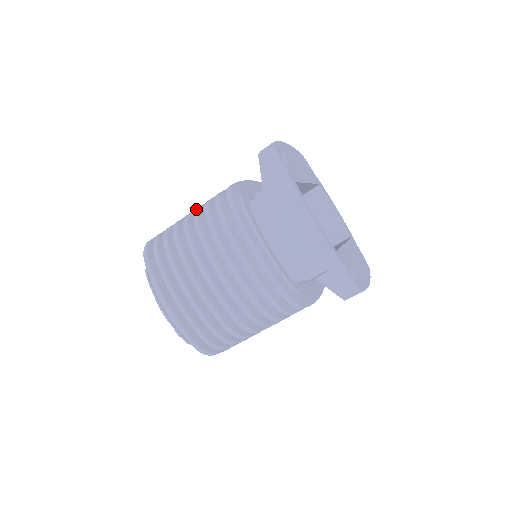
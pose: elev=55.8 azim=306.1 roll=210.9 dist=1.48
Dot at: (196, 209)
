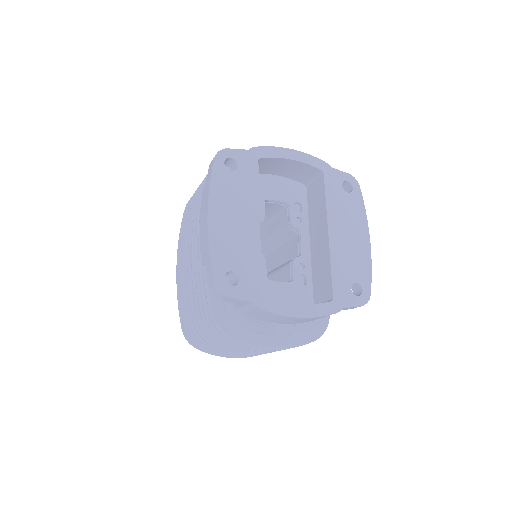
Dot at: (199, 325)
